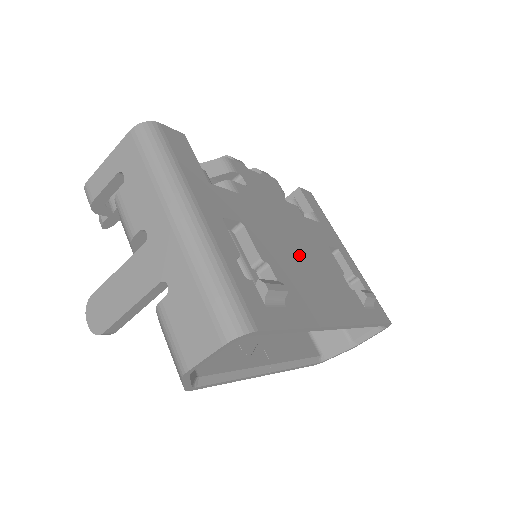
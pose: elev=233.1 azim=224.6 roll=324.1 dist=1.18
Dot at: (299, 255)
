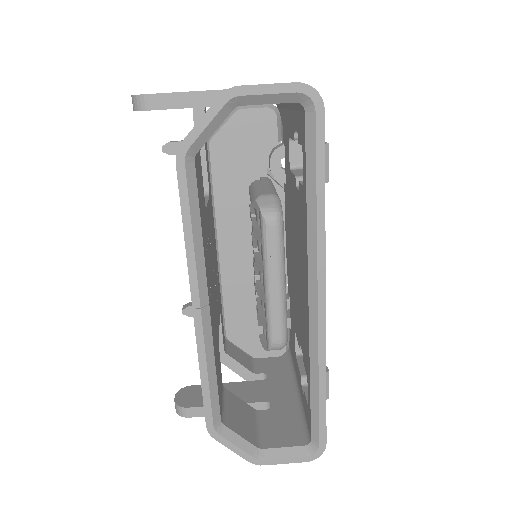
Dot at: occluded
